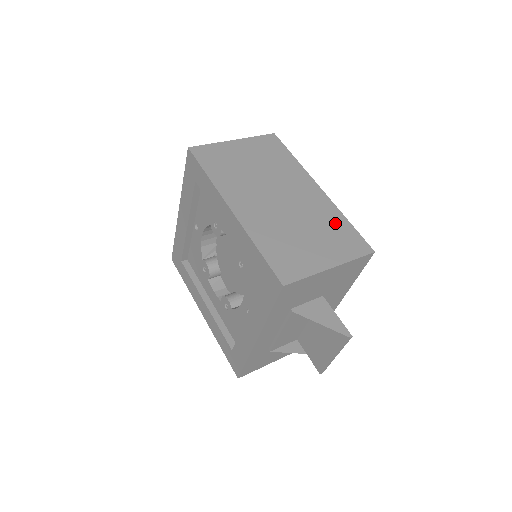
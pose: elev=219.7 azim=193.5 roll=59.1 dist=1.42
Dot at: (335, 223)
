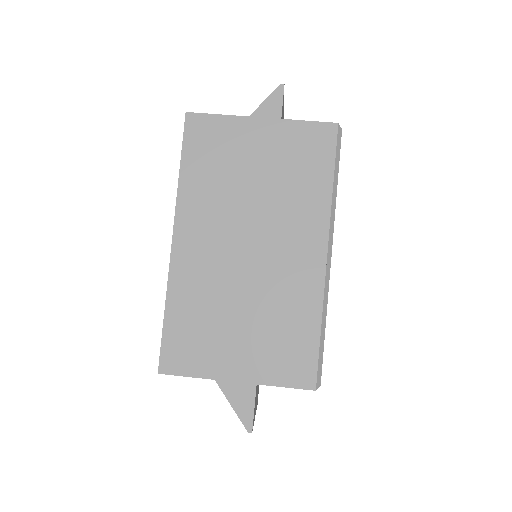
Dot at: (297, 322)
